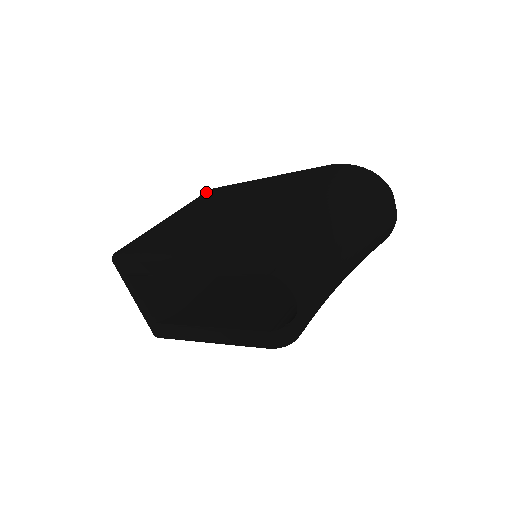
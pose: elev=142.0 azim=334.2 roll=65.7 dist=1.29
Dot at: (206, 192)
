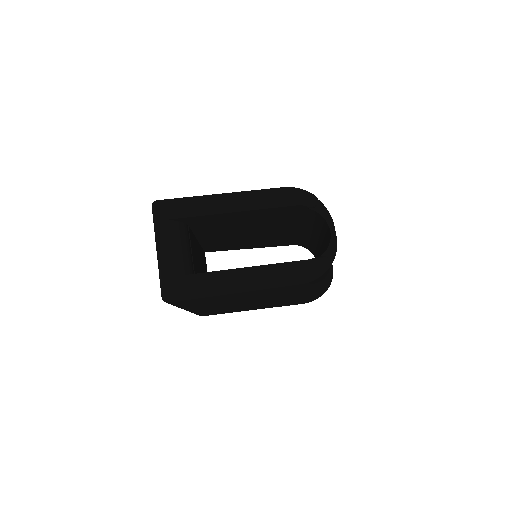
Dot at: occluded
